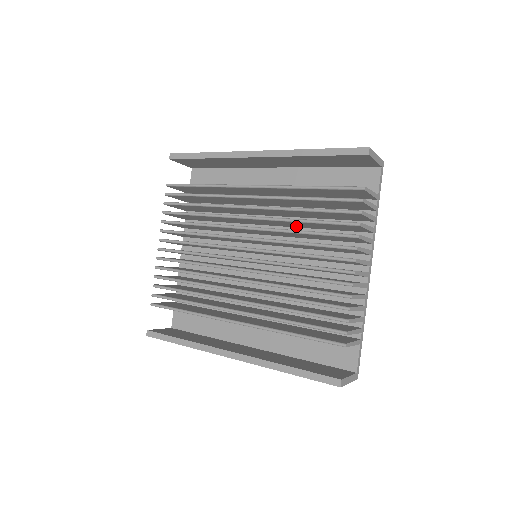
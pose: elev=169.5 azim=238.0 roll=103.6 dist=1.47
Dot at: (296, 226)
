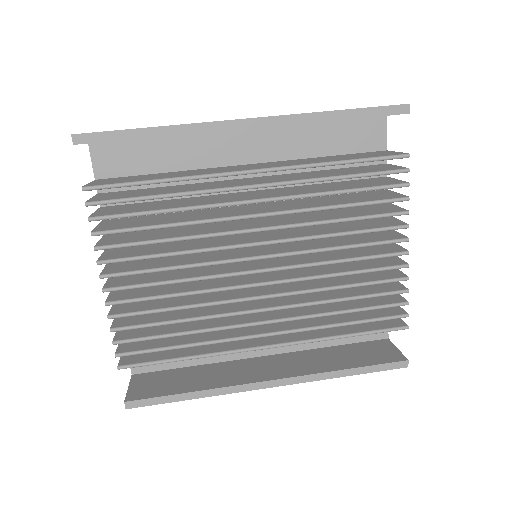
Dot at: occluded
